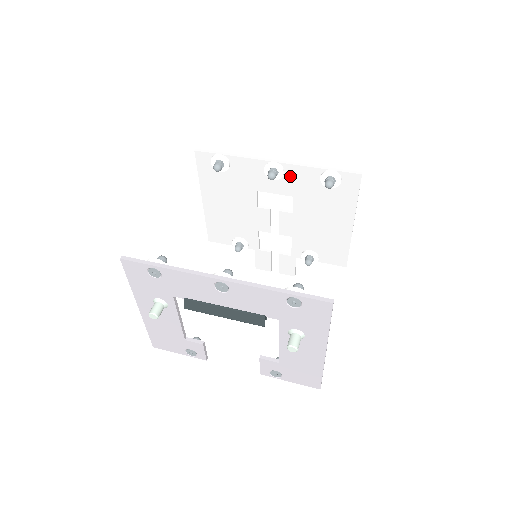
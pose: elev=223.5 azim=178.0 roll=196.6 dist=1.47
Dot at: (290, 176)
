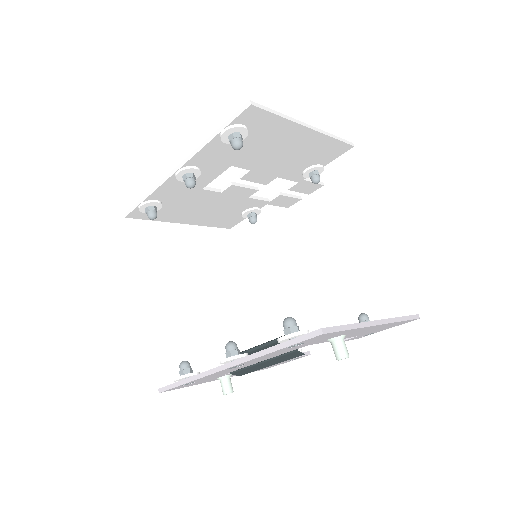
Dot at: (205, 162)
